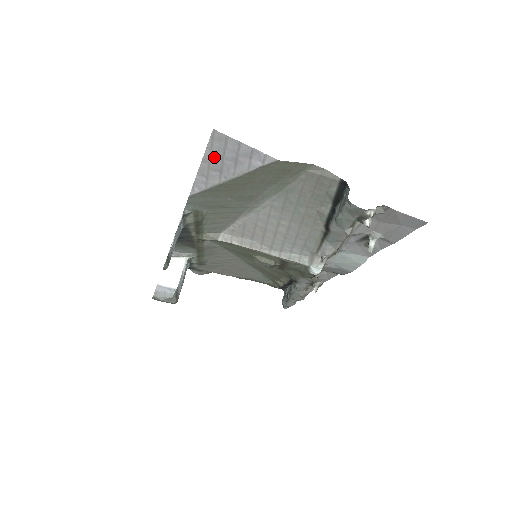
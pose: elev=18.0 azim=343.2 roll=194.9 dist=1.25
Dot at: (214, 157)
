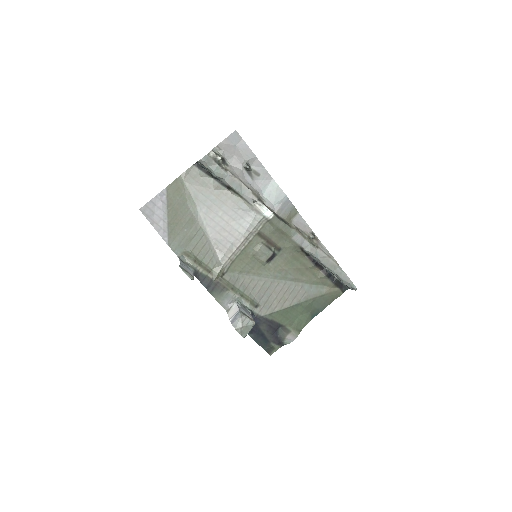
Dot at: (152, 218)
